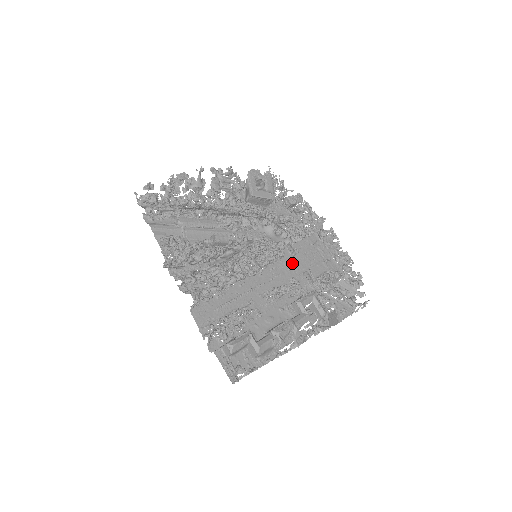
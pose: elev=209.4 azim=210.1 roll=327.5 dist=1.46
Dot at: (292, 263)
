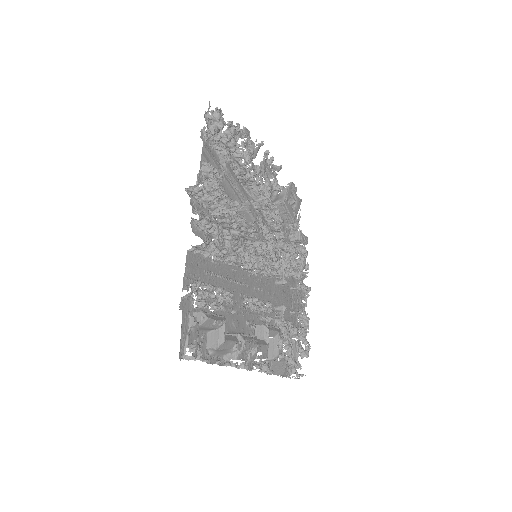
Dot at: (273, 289)
